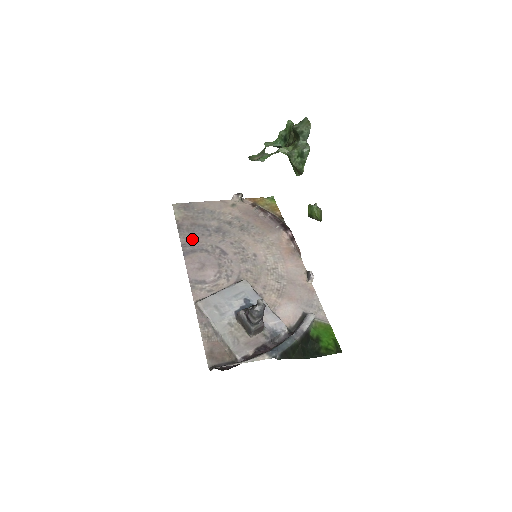
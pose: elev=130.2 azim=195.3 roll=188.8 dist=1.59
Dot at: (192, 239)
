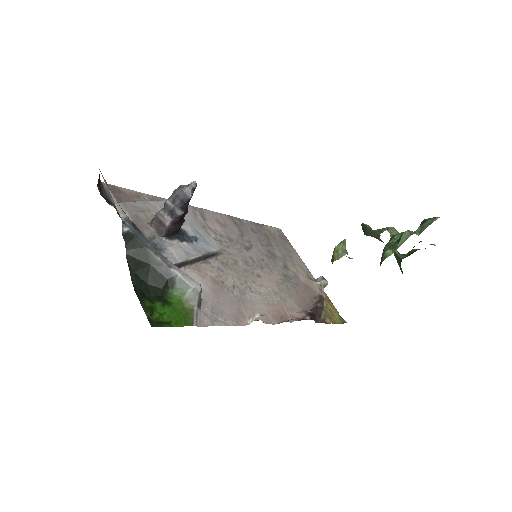
Dot at: (250, 229)
